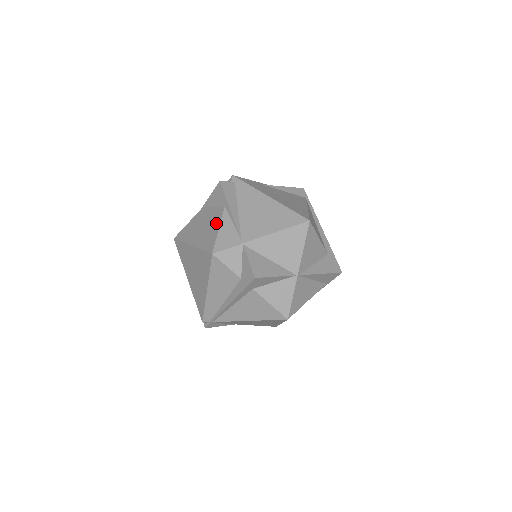
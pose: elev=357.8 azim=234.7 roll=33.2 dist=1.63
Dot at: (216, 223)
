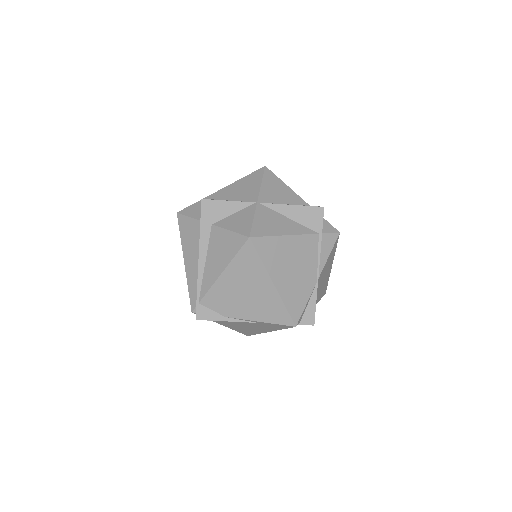
Dot at: occluded
